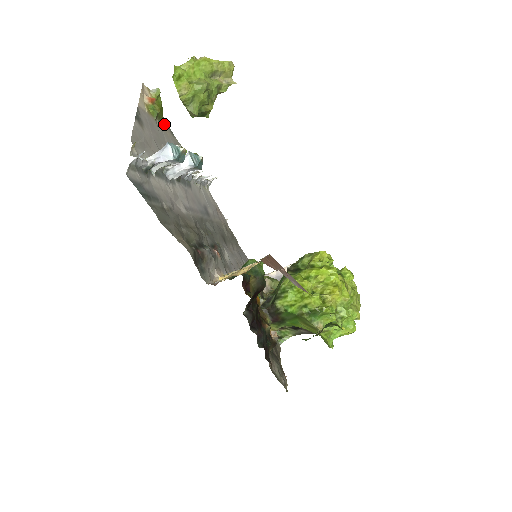
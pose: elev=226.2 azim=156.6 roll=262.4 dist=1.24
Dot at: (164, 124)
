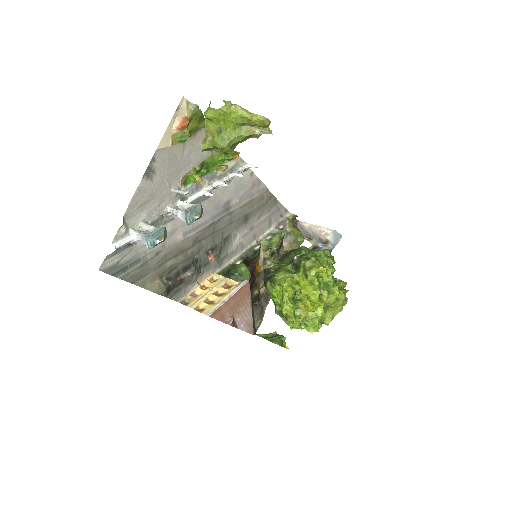
Dot at: (202, 131)
